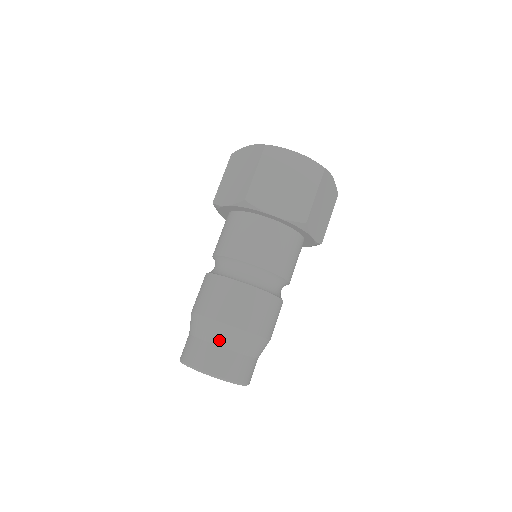
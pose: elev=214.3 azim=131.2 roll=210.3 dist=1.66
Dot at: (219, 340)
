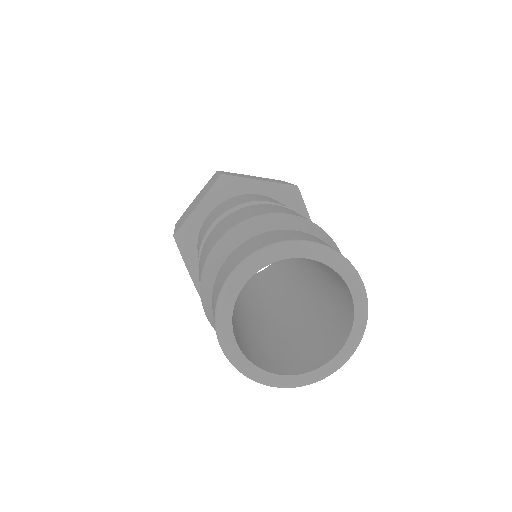
Dot at: occluded
